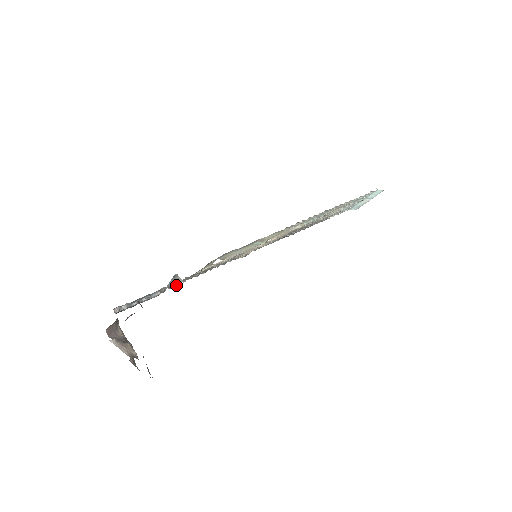
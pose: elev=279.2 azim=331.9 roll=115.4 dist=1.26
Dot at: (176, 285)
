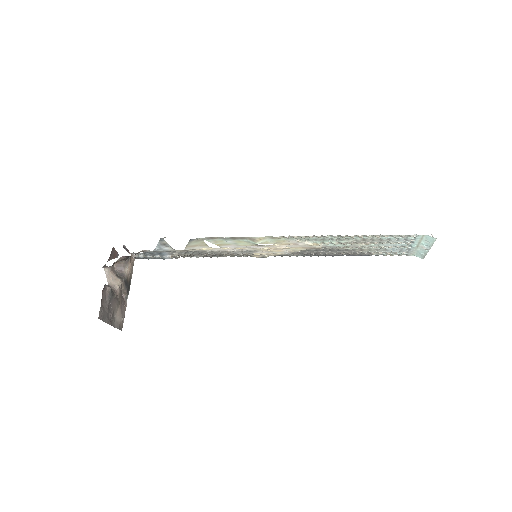
Dot at: (190, 257)
